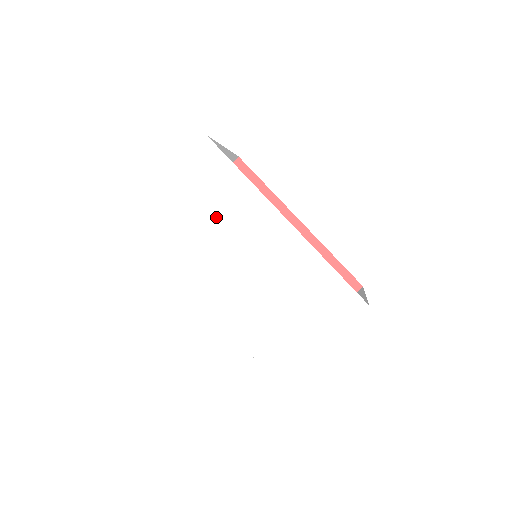
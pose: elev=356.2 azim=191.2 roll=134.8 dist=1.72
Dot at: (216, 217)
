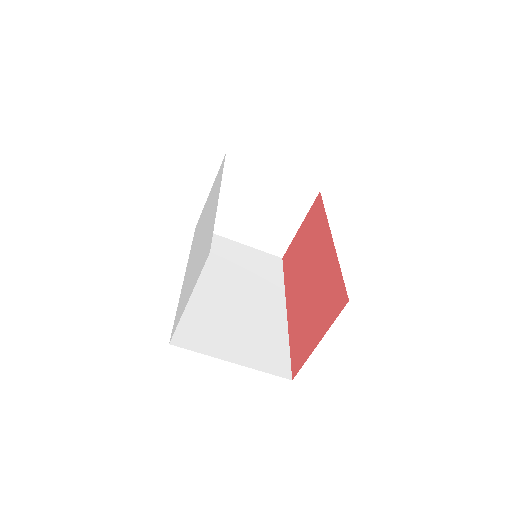
Dot at: (208, 208)
